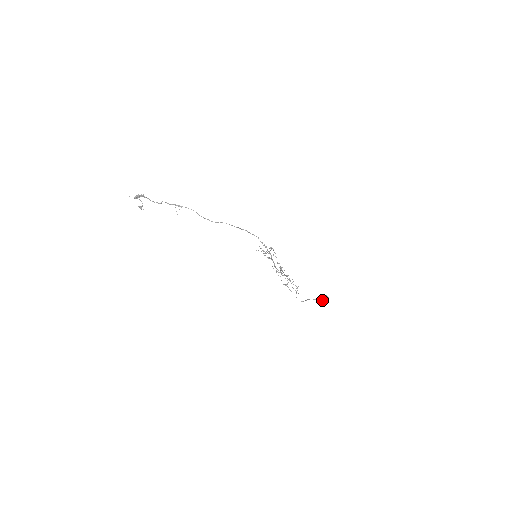
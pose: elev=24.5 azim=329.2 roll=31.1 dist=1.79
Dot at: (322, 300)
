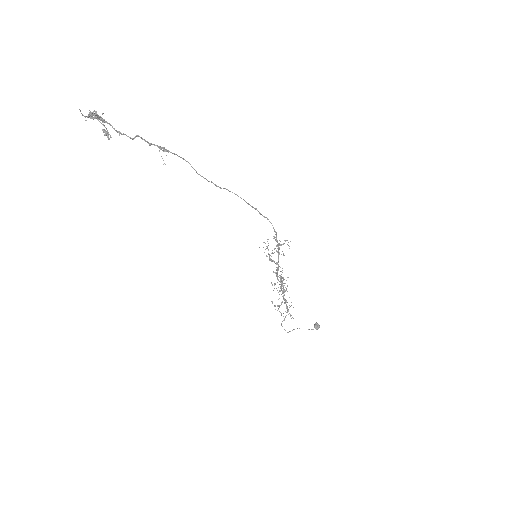
Dot at: (311, 329)
